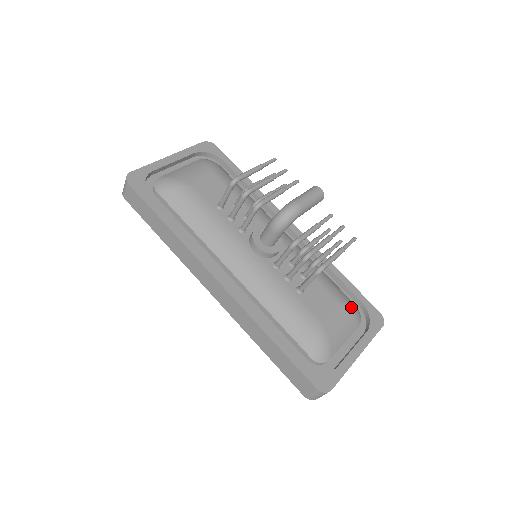
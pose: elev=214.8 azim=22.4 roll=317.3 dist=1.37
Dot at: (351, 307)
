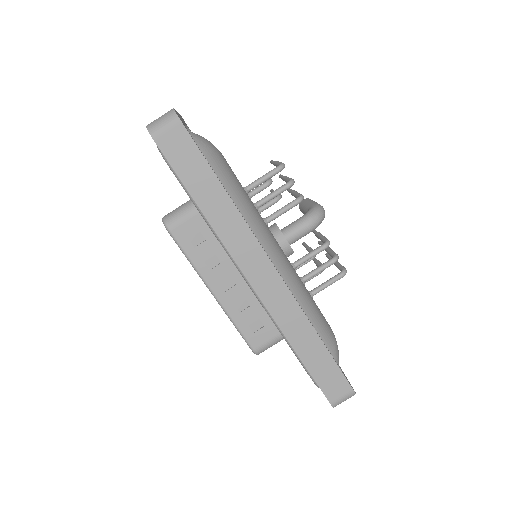
Dot at: occluded
